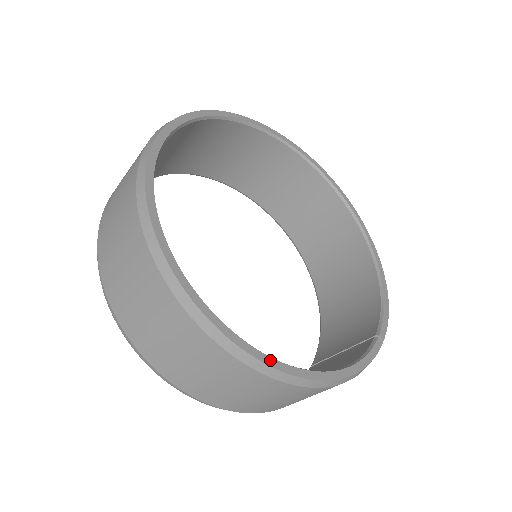
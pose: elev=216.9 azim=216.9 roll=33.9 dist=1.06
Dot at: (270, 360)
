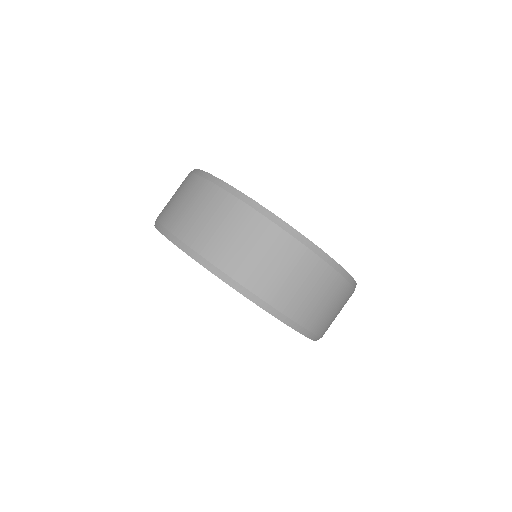
Dot at: (342, 268)
